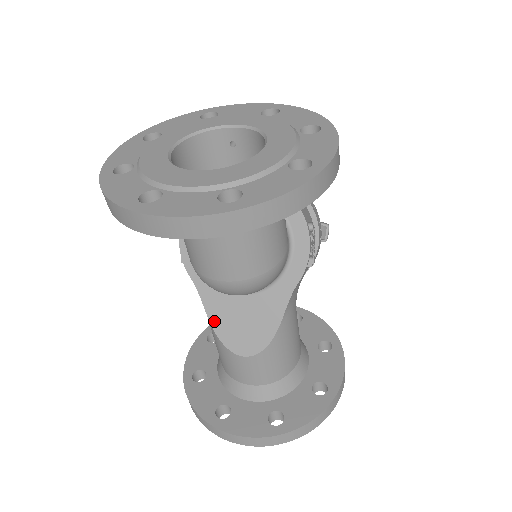
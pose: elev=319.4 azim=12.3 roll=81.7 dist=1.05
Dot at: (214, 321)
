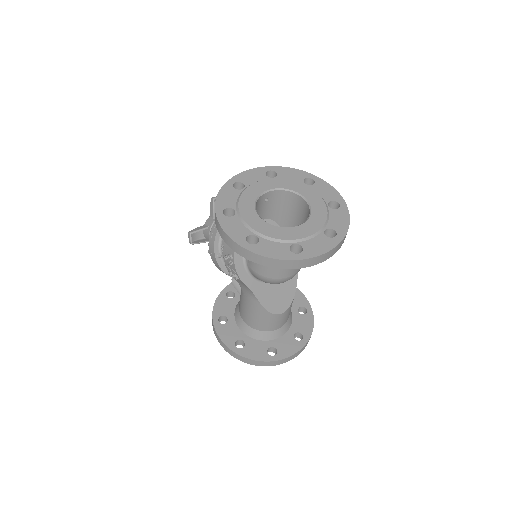
Dot at: (264, 303)
